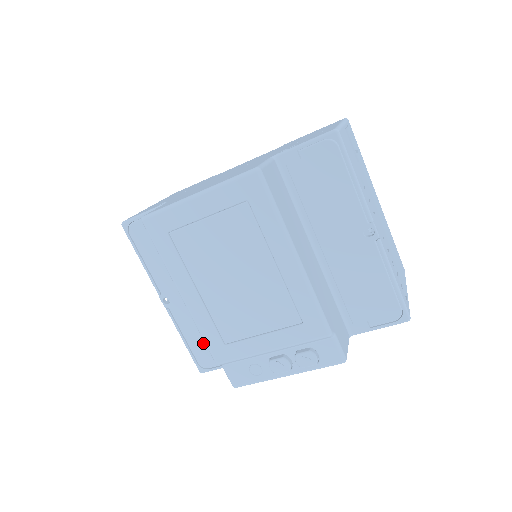
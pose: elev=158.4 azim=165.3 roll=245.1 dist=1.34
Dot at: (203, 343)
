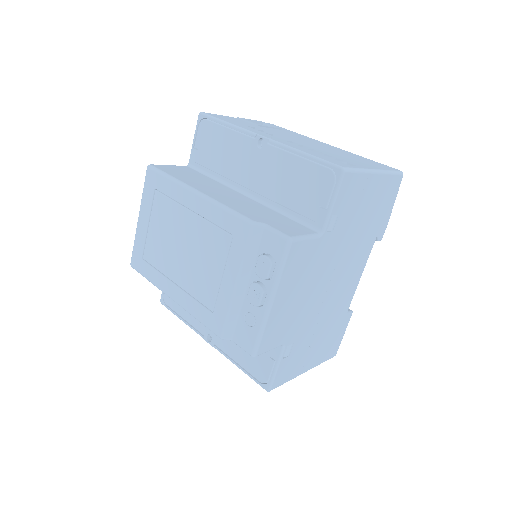
Dot at: (249, 356)
